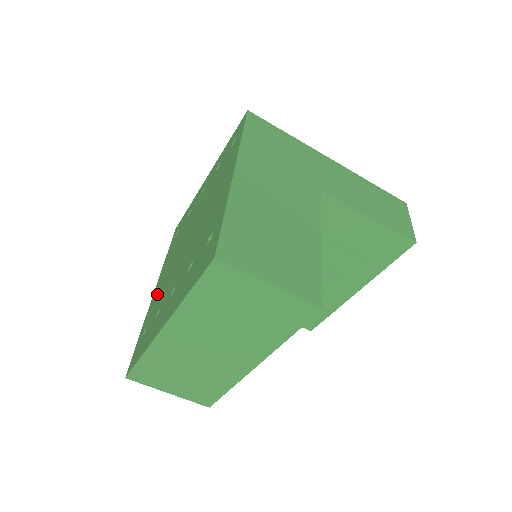
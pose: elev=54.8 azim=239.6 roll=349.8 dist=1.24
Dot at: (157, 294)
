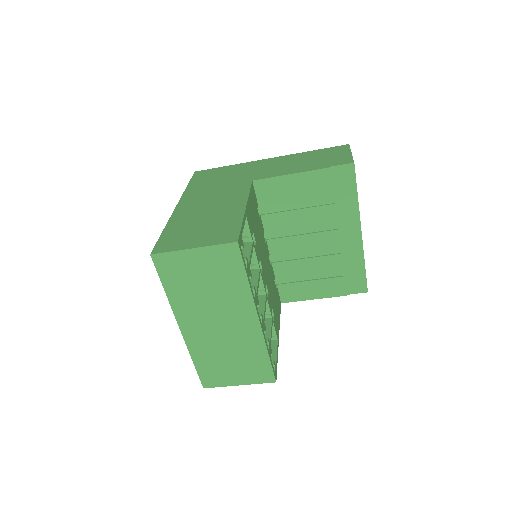
Dot at: occluded
